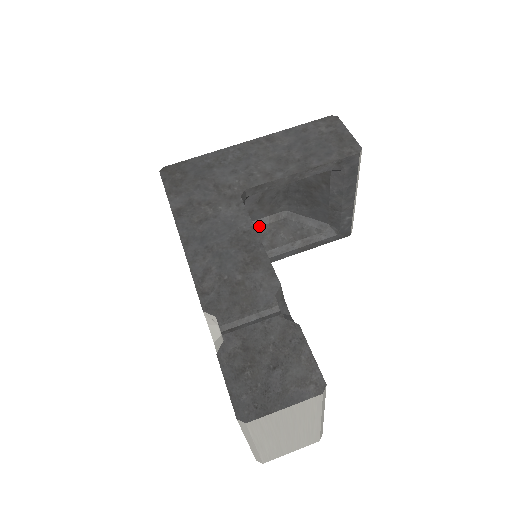
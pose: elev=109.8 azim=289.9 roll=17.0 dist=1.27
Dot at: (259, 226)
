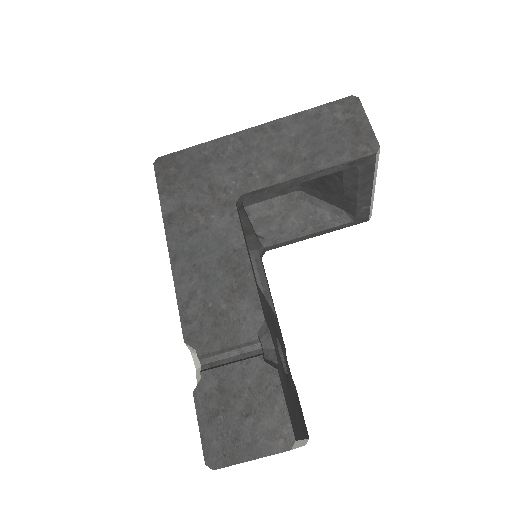
Dot at: (269, 206)
